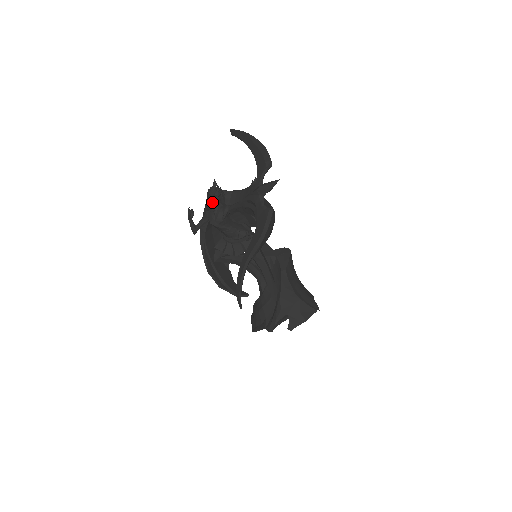
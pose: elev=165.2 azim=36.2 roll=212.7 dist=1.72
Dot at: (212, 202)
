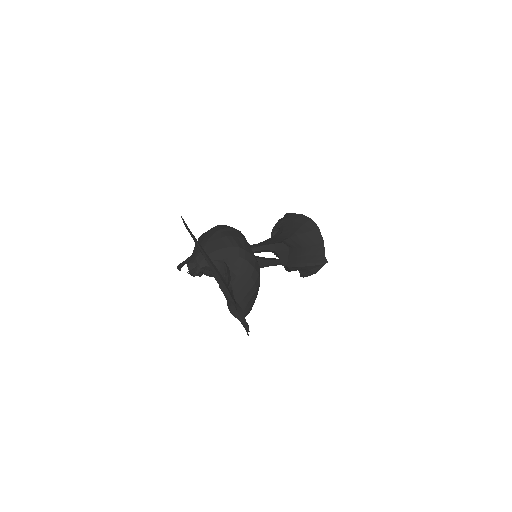
Dot at: occluded
